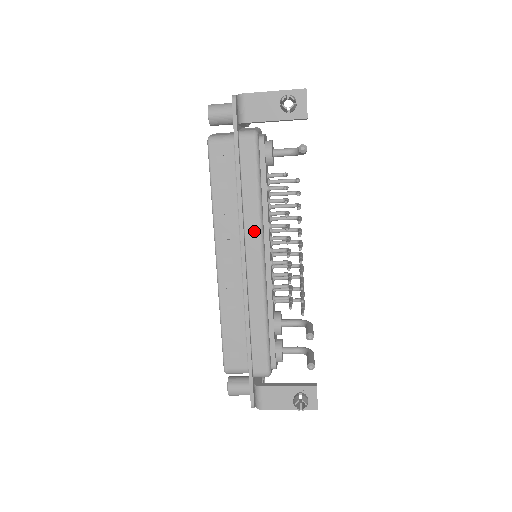
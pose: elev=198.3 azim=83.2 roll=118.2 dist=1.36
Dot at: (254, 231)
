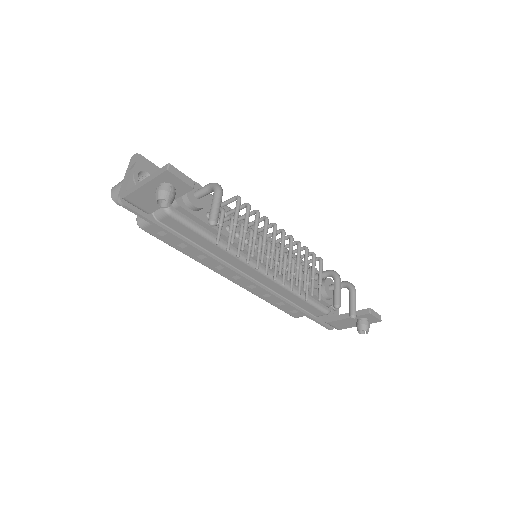
Dot at: (236, 261)
